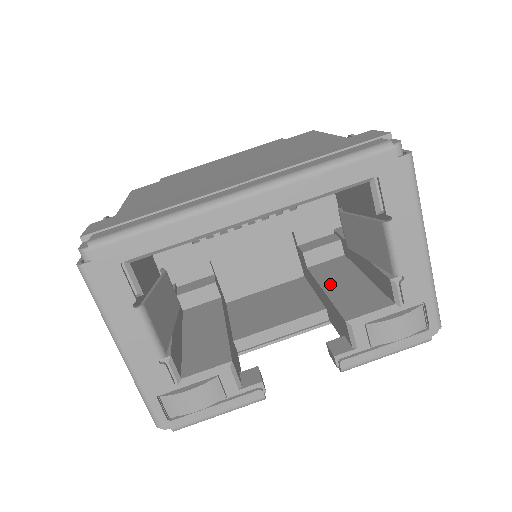
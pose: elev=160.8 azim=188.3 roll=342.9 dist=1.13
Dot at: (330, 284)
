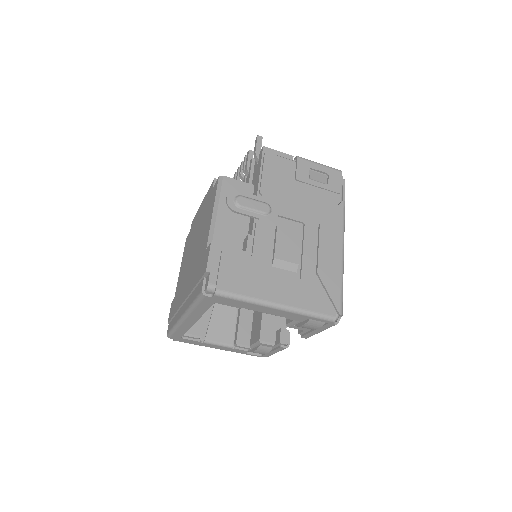
Dot at: occluded
